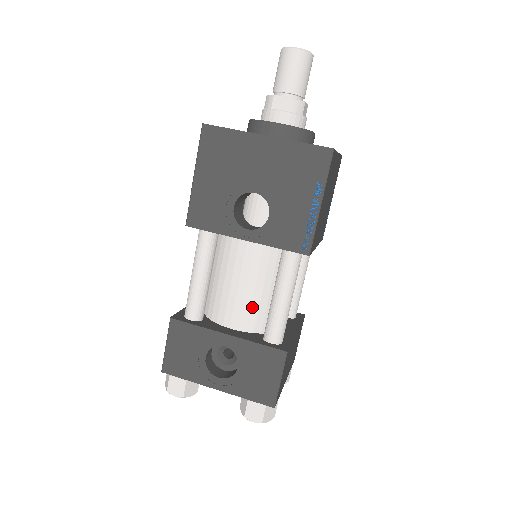
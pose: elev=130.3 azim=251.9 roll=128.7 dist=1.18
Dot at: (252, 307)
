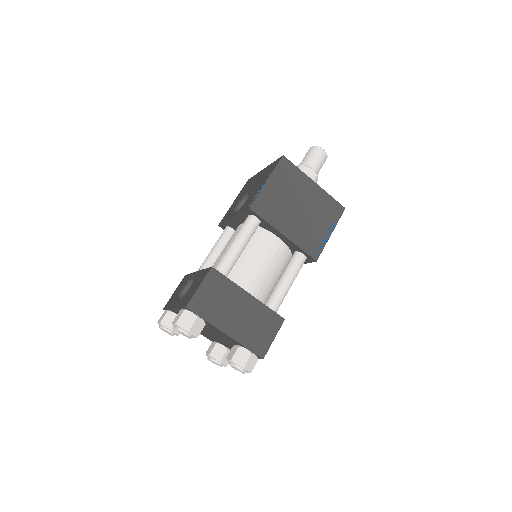
Dot at: occluded
